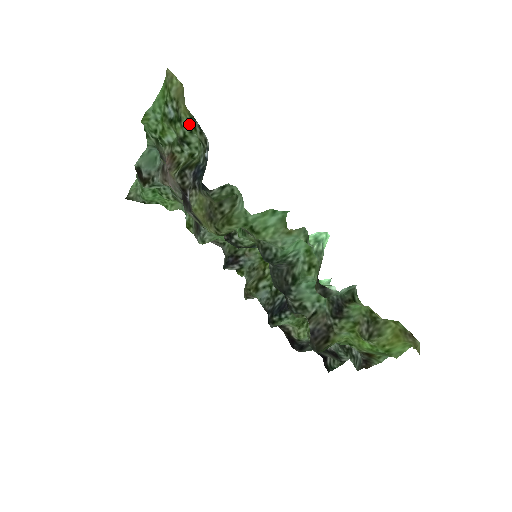
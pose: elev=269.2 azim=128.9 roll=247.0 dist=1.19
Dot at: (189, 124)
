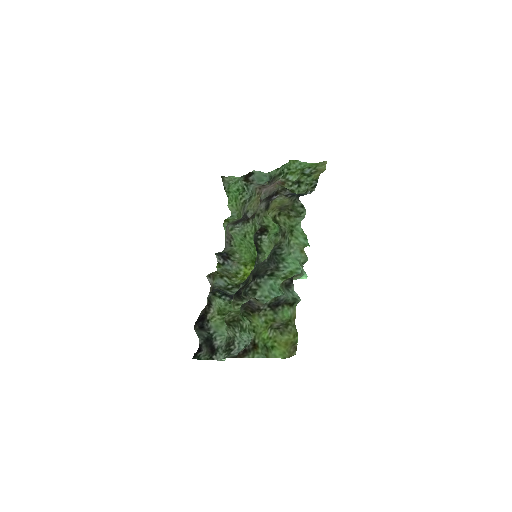
Dot at: (311, 181)
